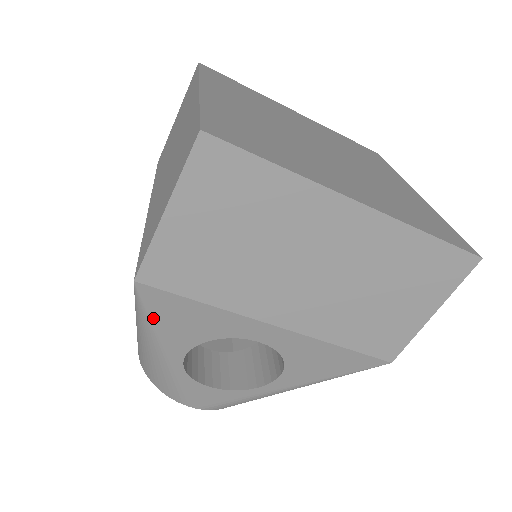
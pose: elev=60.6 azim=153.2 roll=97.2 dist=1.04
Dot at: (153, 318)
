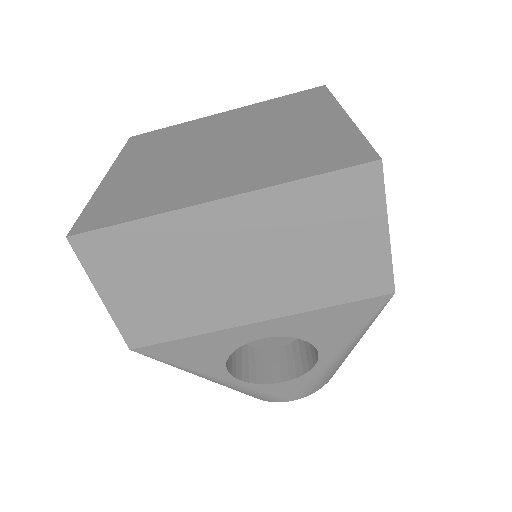
Dot at: (174, 363)
